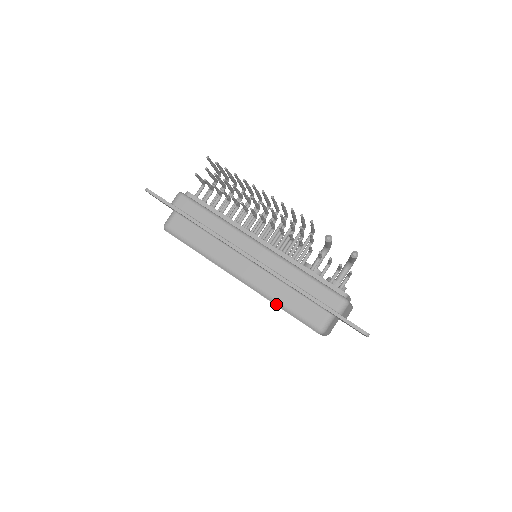
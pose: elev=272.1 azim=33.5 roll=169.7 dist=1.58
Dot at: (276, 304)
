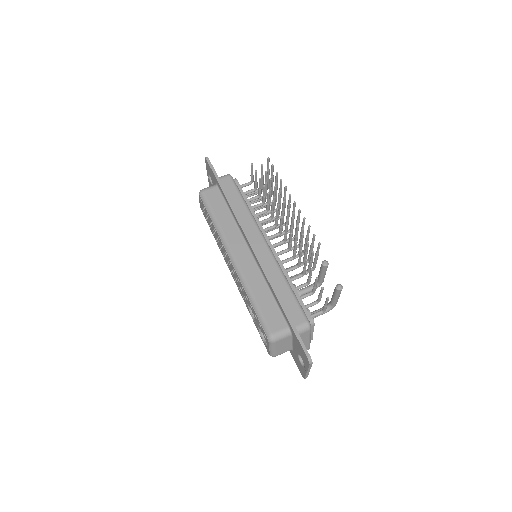
Dot at: (248, 295)
